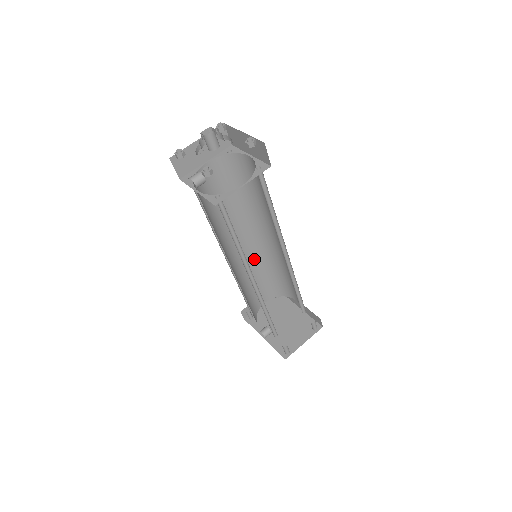
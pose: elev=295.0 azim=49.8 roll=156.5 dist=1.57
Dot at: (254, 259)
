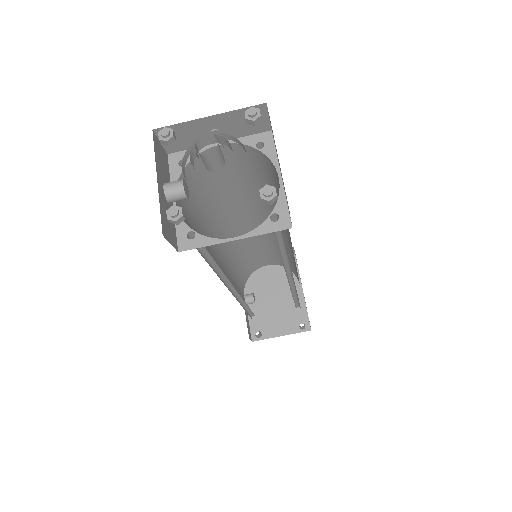
Dot at: (265, 236)
